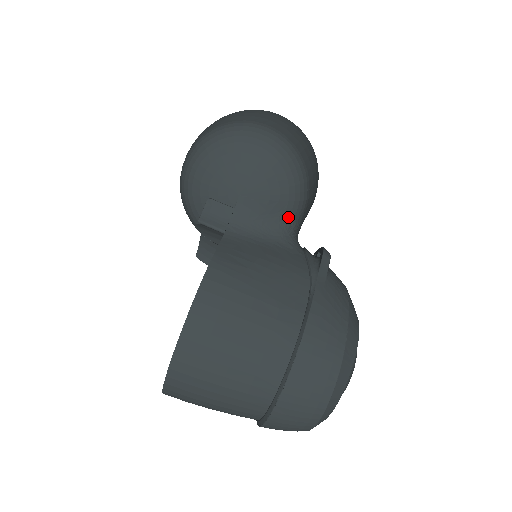
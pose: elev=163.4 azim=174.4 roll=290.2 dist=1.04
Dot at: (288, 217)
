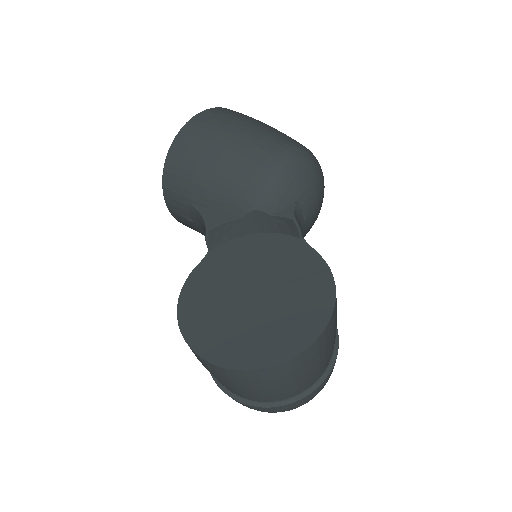
Dot at: occluded
